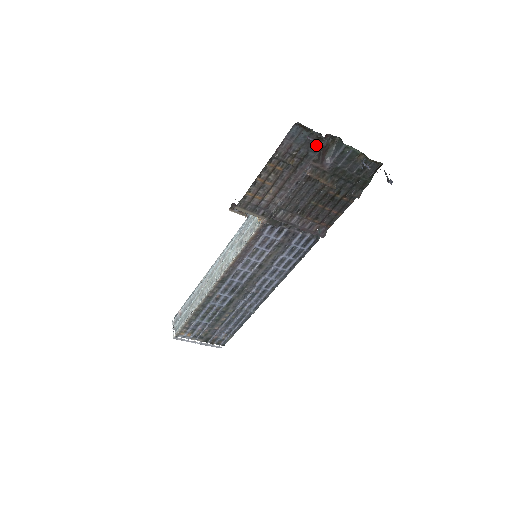
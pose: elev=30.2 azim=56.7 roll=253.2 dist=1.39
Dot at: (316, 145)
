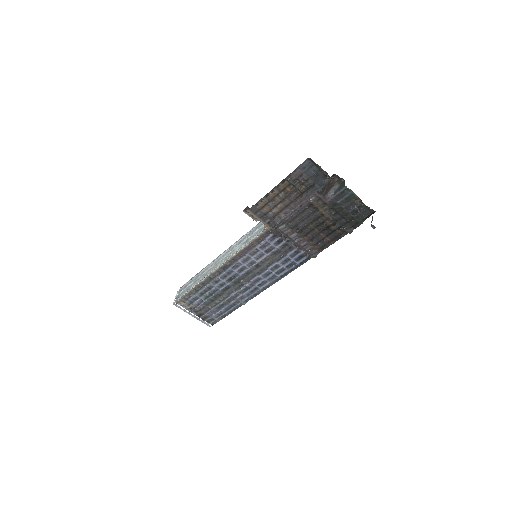
Dot at: (322, 180)
